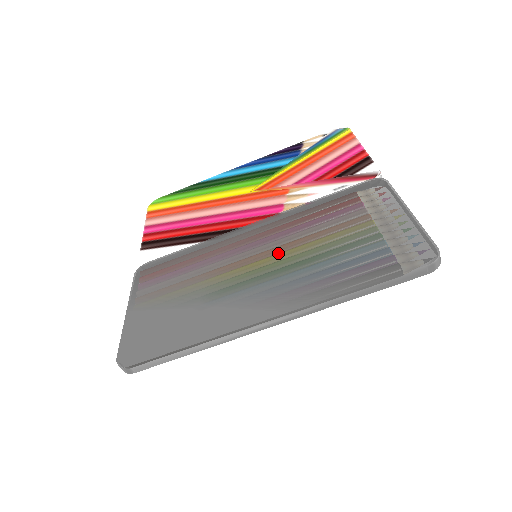
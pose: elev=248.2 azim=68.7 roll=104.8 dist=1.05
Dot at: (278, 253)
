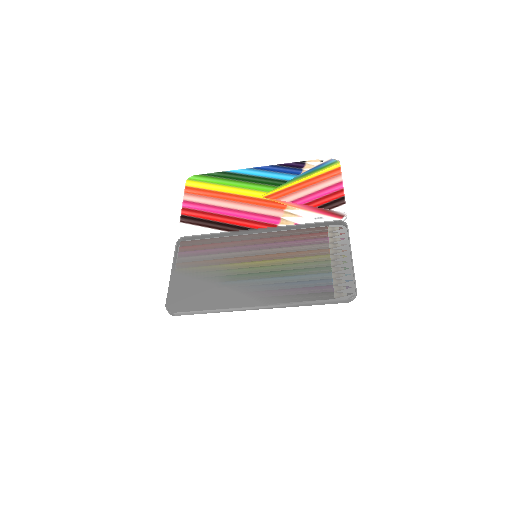
Dot at: (270, 260)
